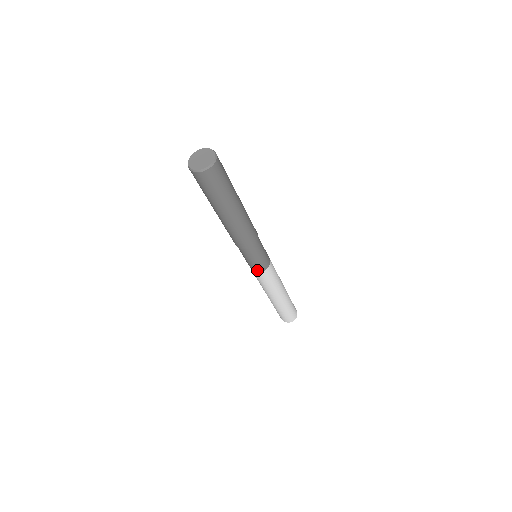
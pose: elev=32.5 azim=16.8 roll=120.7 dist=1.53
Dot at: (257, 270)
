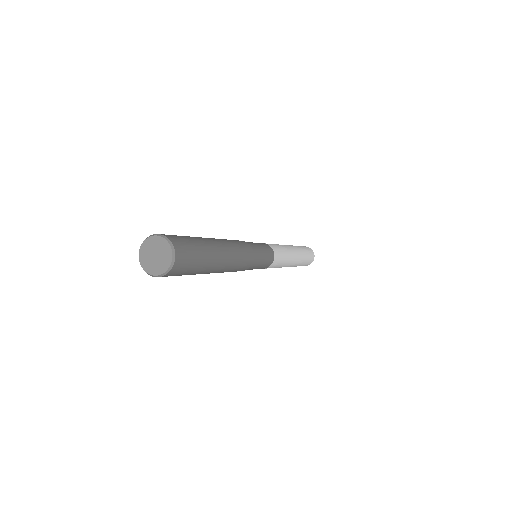
Dot at: (268, 265)
